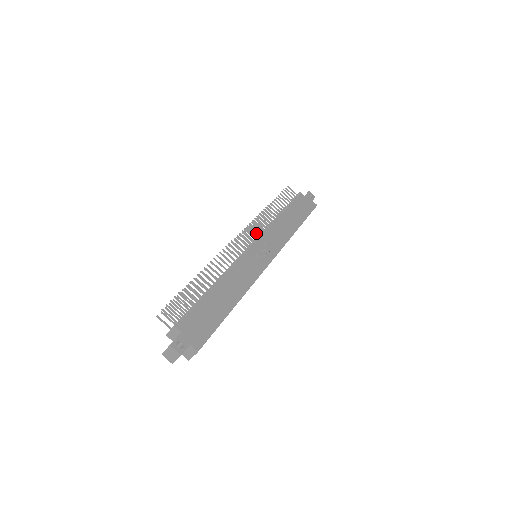
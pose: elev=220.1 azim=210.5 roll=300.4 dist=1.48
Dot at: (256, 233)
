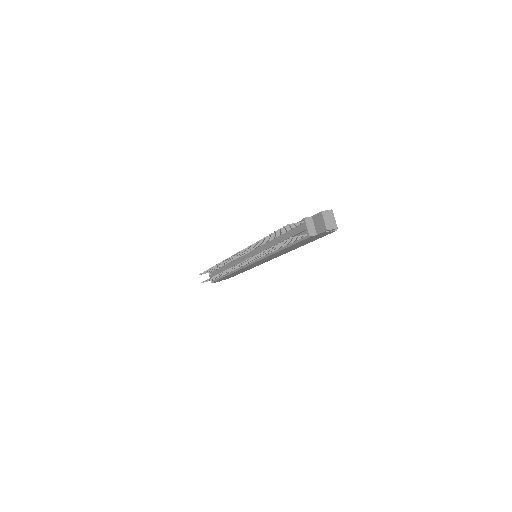
Dot at: (236, 257)
